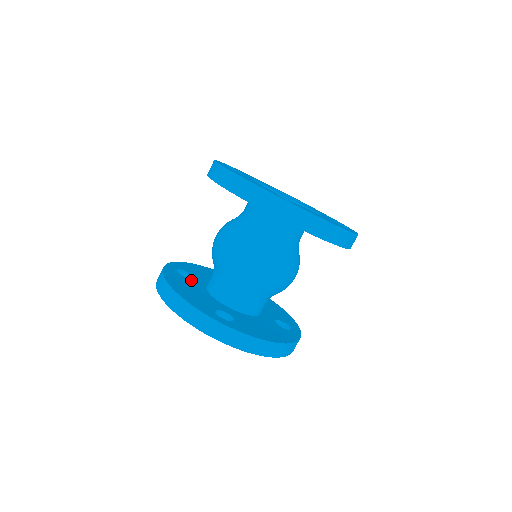
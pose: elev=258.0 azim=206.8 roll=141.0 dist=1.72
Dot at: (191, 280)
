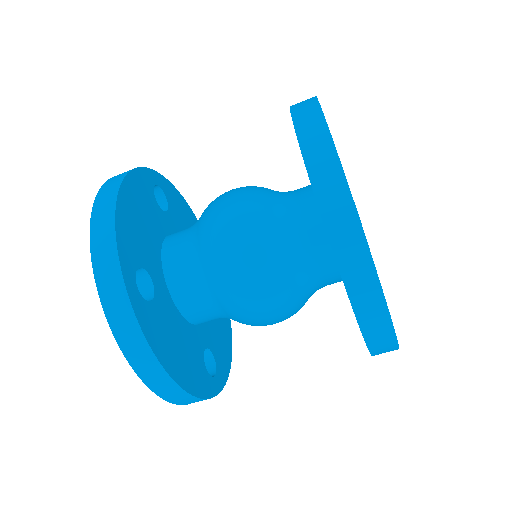
Dot at: (159, 211)
